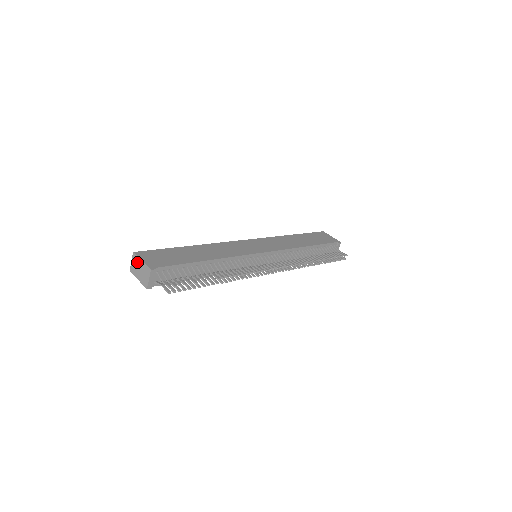
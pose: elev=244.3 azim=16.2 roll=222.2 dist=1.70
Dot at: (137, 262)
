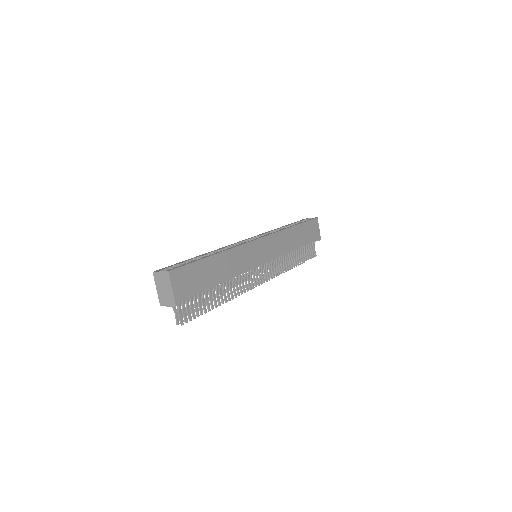
Dot at: (166, 282)
